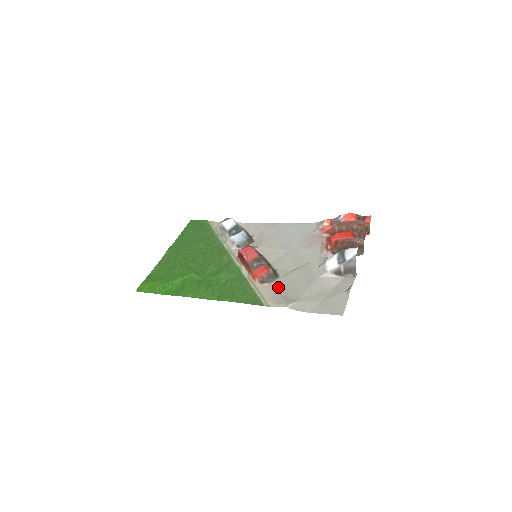
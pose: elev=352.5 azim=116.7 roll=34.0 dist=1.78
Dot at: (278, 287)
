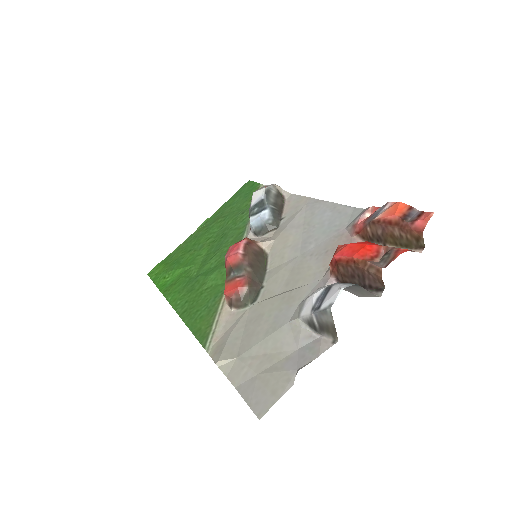
Dot at: (239, 321)
